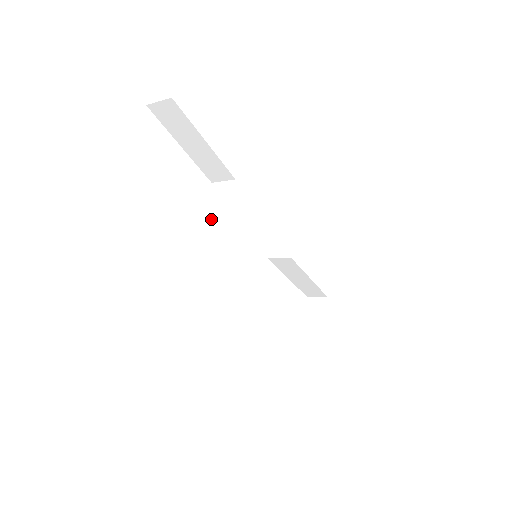
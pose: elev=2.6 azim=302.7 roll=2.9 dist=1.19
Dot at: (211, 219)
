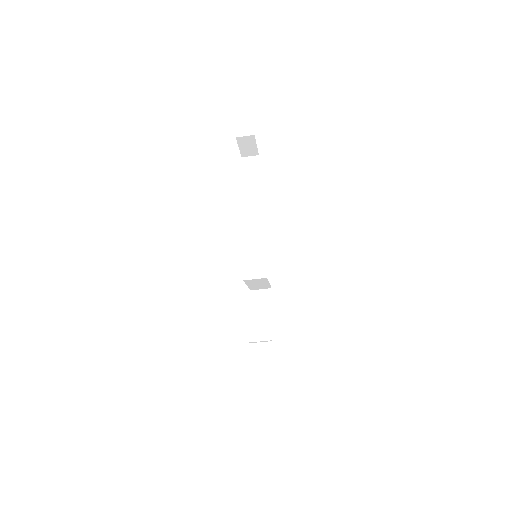
Dot at: occluded
